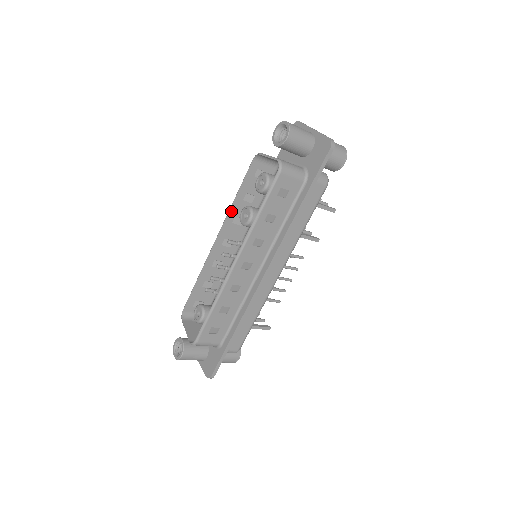
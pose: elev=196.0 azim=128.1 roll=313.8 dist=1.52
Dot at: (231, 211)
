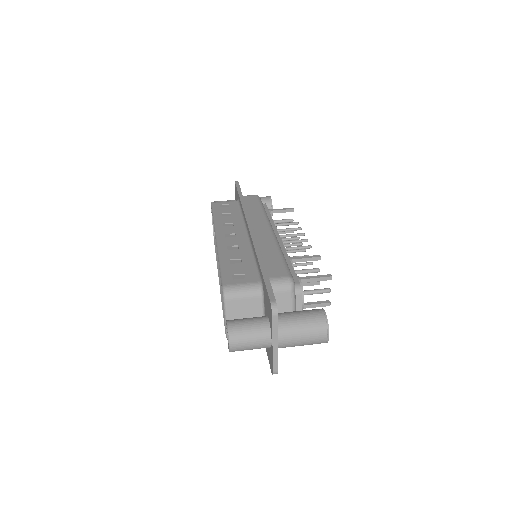
Dot at: (220, 254)
